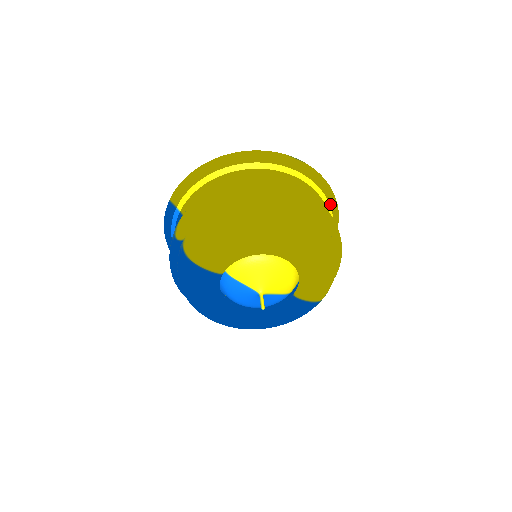
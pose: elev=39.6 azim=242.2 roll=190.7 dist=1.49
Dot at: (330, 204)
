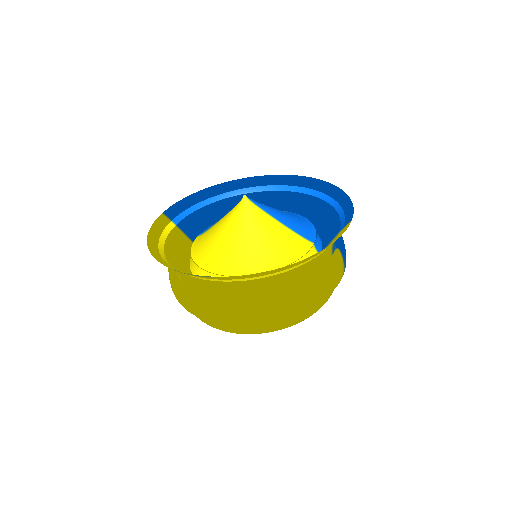
Dot at: (284, 269)
